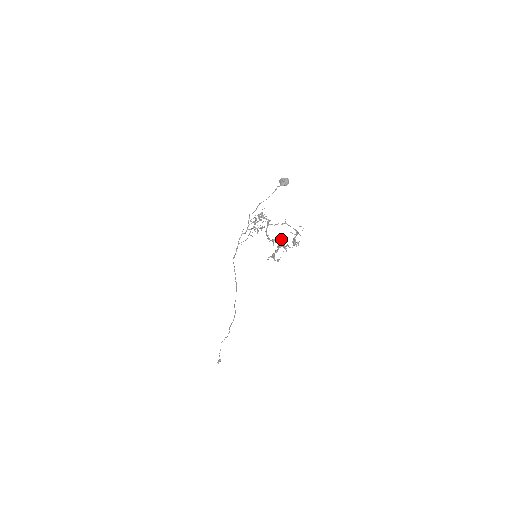
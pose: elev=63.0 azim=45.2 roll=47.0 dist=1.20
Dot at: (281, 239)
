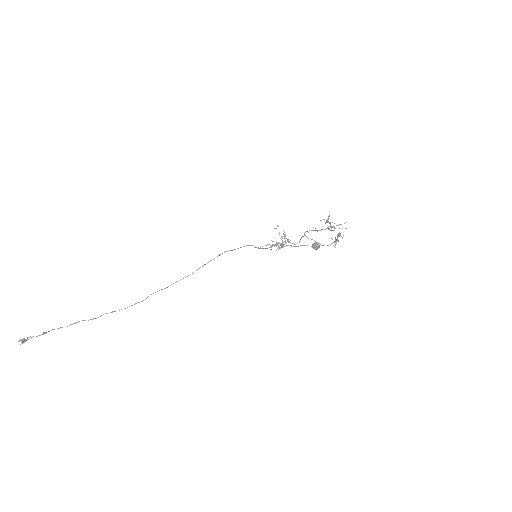
Dot at: occluded
